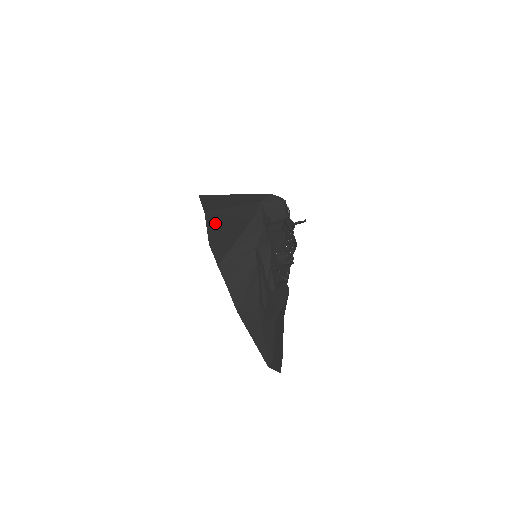
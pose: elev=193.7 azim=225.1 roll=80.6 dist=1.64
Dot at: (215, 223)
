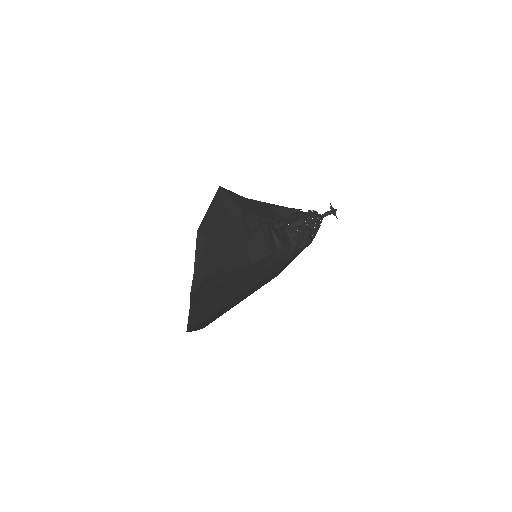
Dot at: occluded
